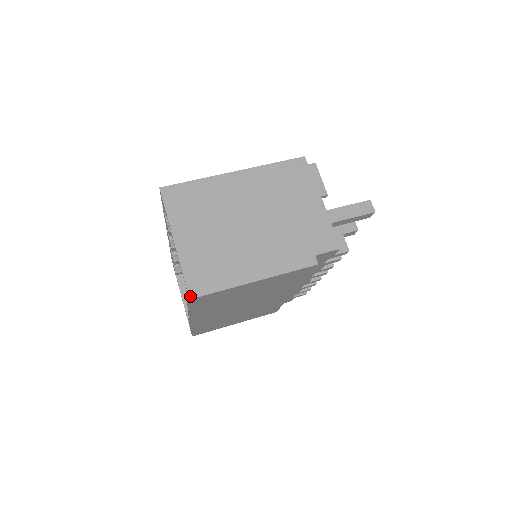
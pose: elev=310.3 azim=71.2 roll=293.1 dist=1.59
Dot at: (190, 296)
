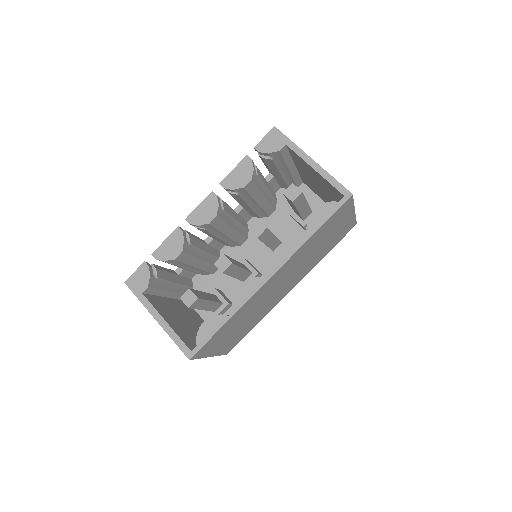
Dot at: (351, 193)
